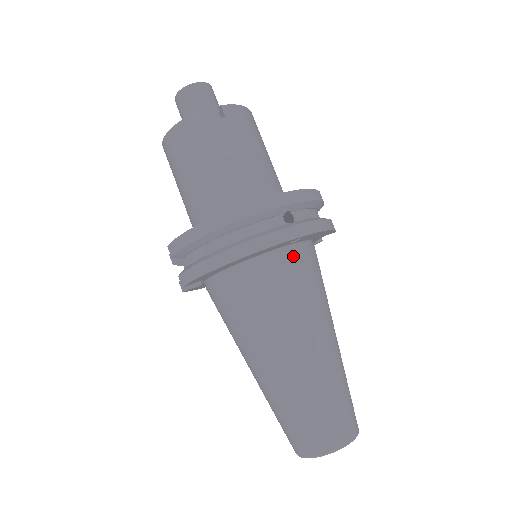
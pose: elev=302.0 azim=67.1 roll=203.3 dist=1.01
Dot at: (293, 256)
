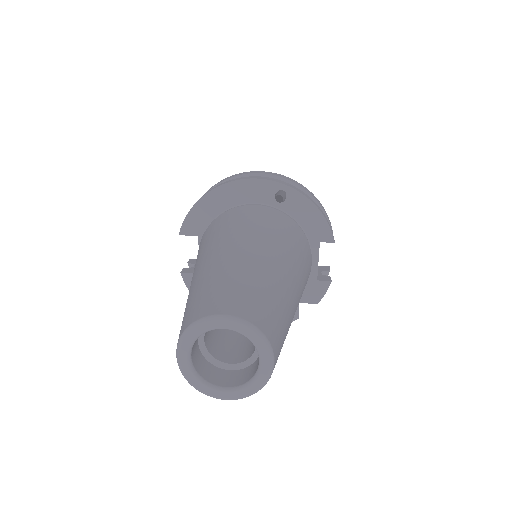
Dot at: (276, 211)
